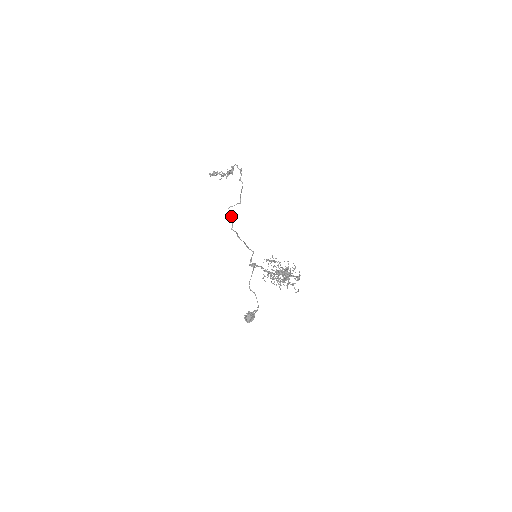
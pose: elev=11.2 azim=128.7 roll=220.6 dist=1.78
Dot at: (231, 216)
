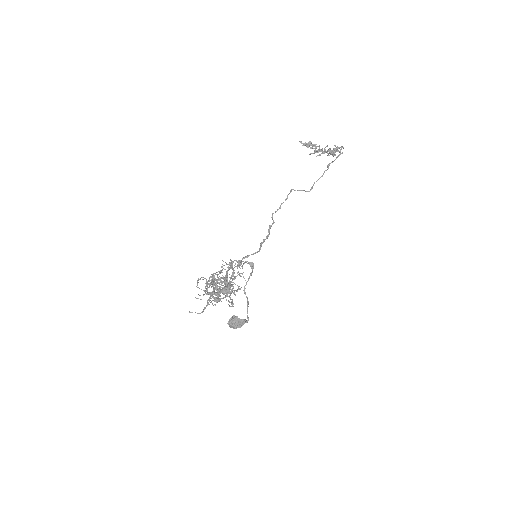
Dot at: (285, 200)
